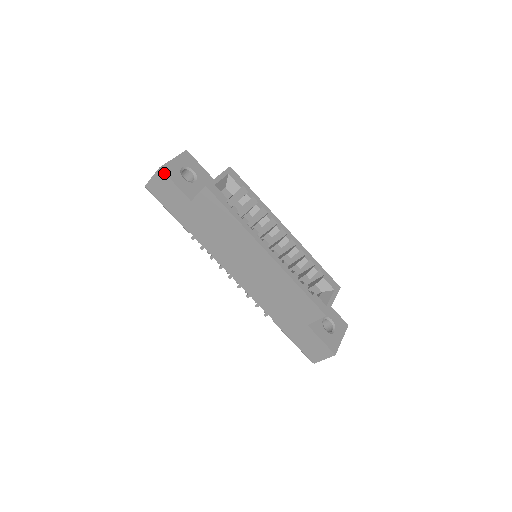
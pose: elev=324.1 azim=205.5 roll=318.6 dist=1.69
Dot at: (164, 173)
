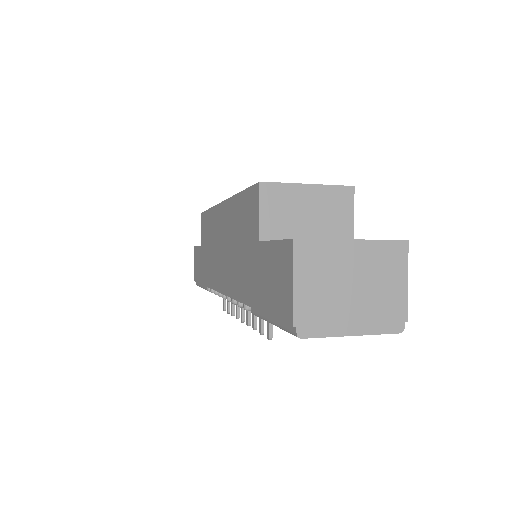
Dot at: (195, 247)
